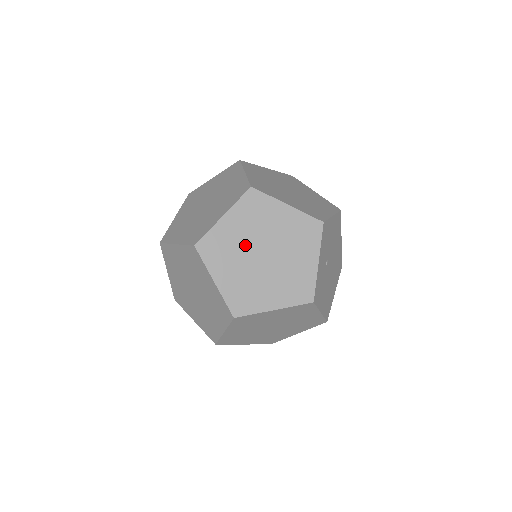
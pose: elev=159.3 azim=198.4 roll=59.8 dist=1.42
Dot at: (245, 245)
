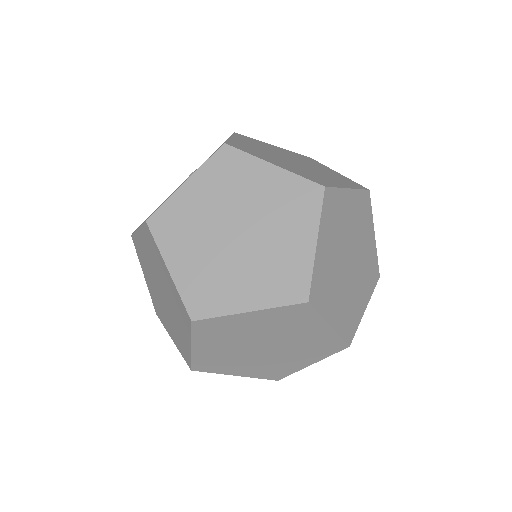
Dot at: (251, 337)
